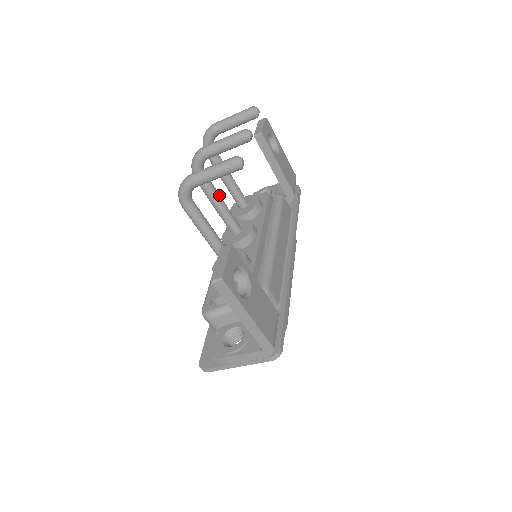
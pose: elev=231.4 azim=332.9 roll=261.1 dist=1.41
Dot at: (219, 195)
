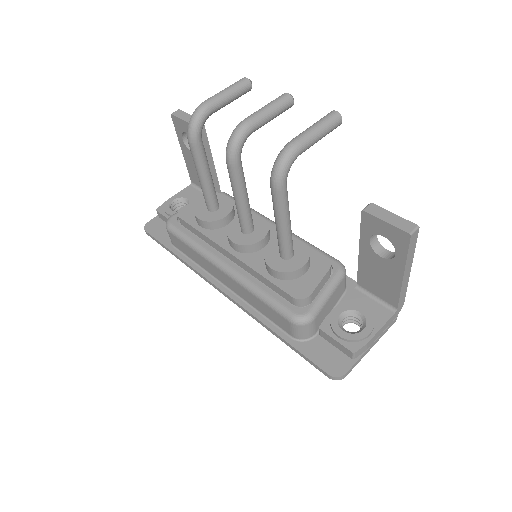
Dot at: occluded
